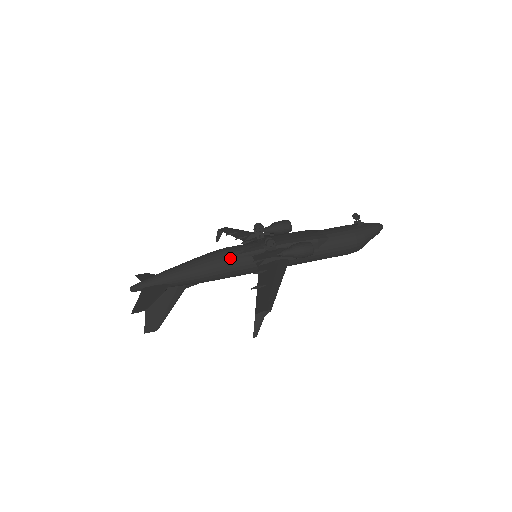
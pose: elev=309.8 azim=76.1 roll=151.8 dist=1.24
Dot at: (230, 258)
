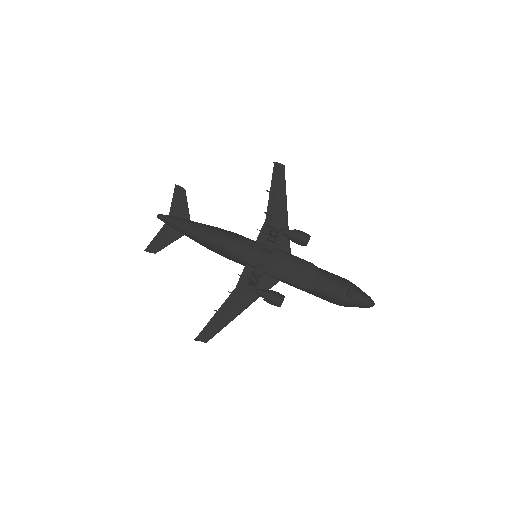
Dot at: (228, 255)
